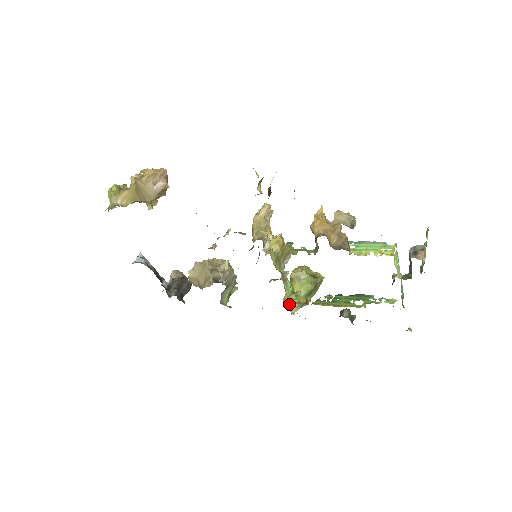
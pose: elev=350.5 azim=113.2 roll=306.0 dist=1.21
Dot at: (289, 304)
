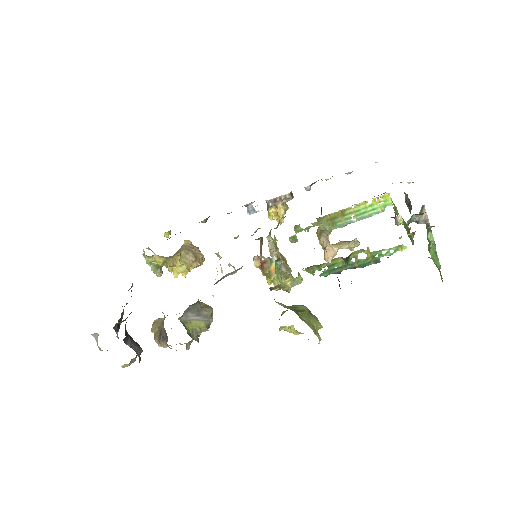
Dot at: occluded
